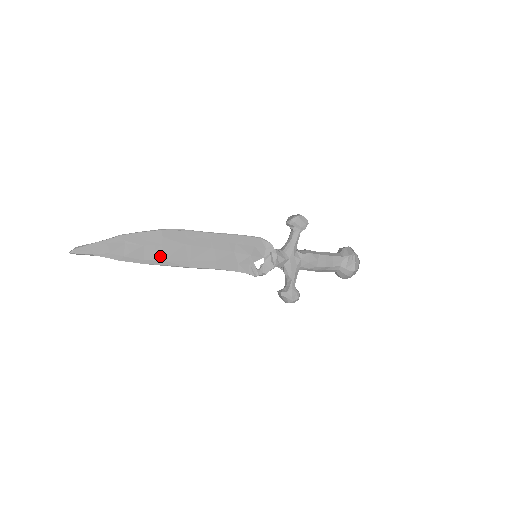
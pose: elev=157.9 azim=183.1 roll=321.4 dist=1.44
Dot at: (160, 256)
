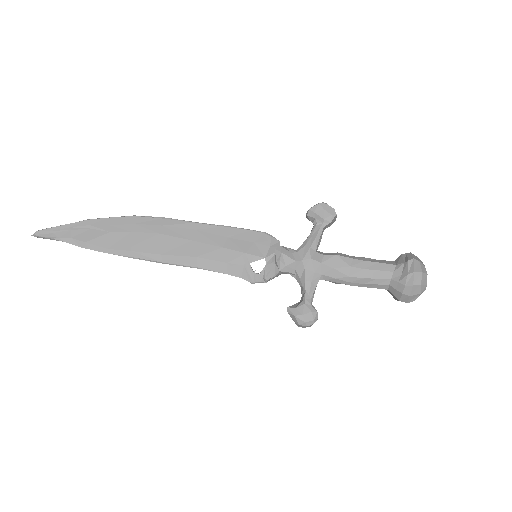
Dot at: (127, 245)
